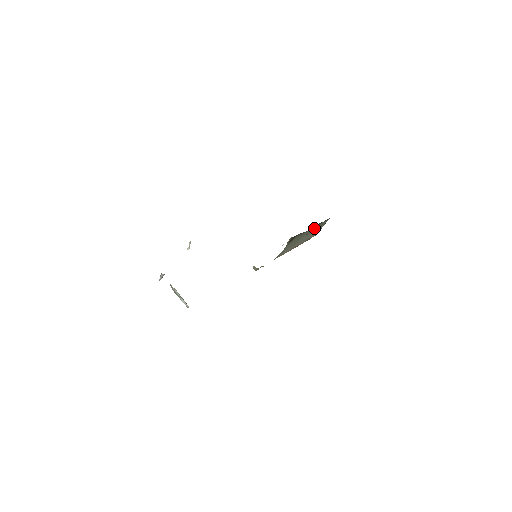
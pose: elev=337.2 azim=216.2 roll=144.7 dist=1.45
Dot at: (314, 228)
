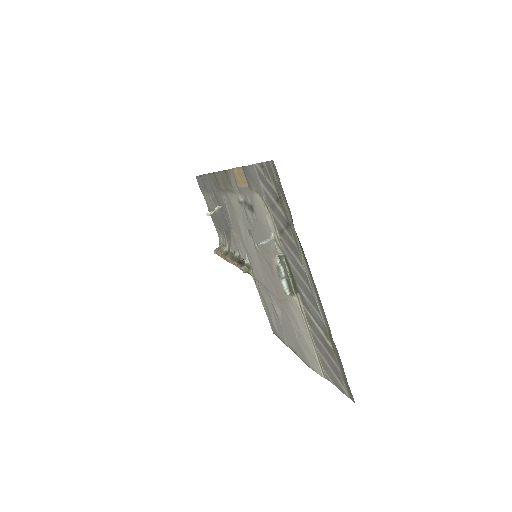
Dot at: occluded
